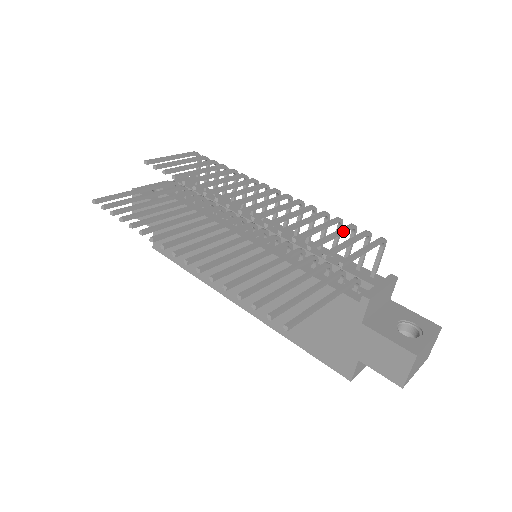
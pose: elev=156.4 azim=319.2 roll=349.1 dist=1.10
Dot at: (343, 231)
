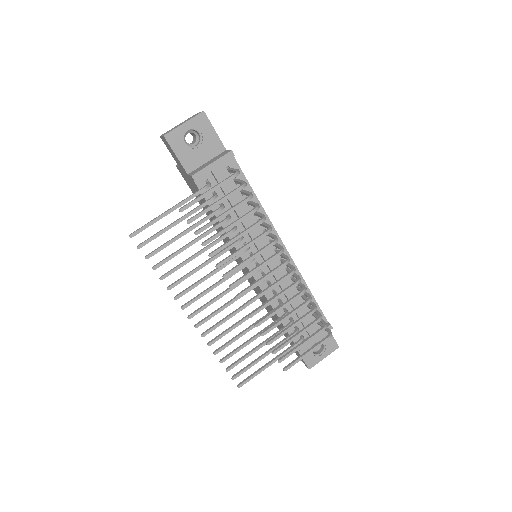
Dot at: occluded
